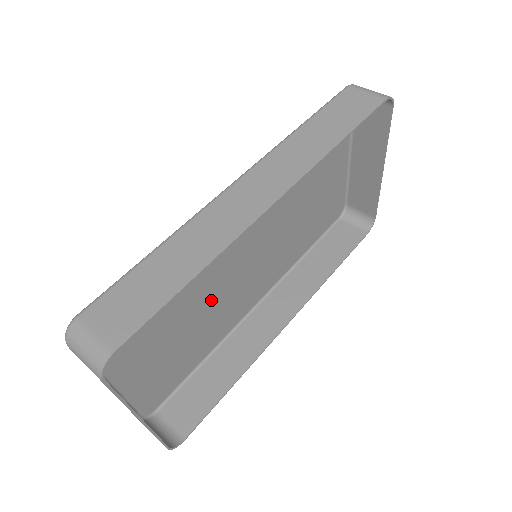
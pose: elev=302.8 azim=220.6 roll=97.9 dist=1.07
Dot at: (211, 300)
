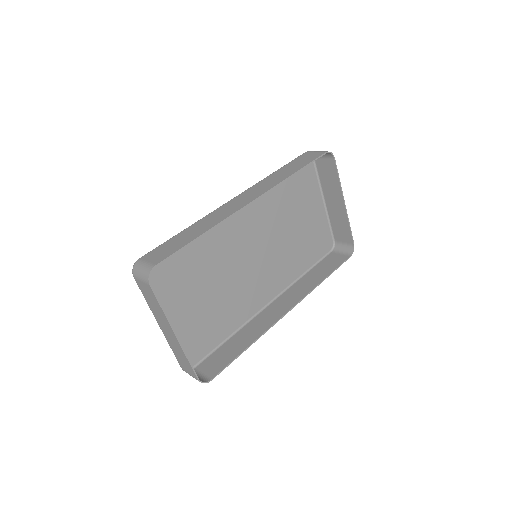
Dot at: (227, 284)
